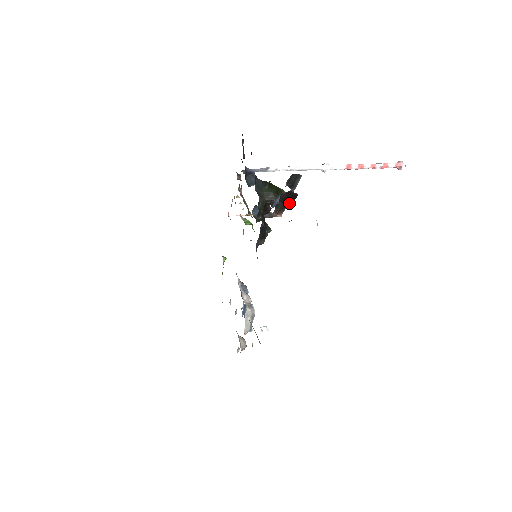
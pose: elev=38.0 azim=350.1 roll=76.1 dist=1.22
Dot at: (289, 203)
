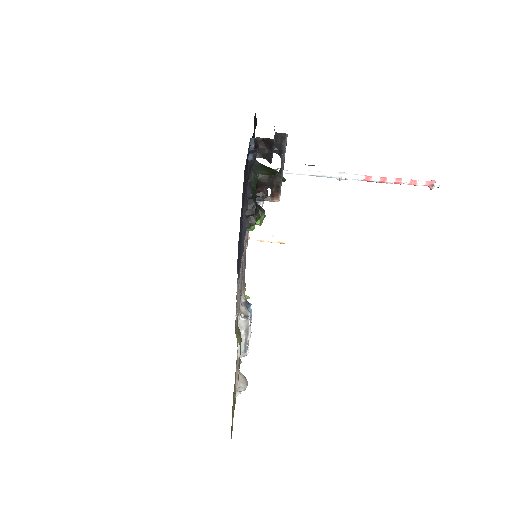
Dot at: (268, 156)
